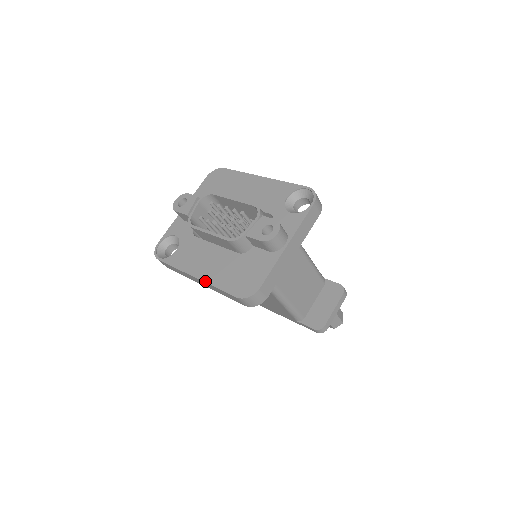
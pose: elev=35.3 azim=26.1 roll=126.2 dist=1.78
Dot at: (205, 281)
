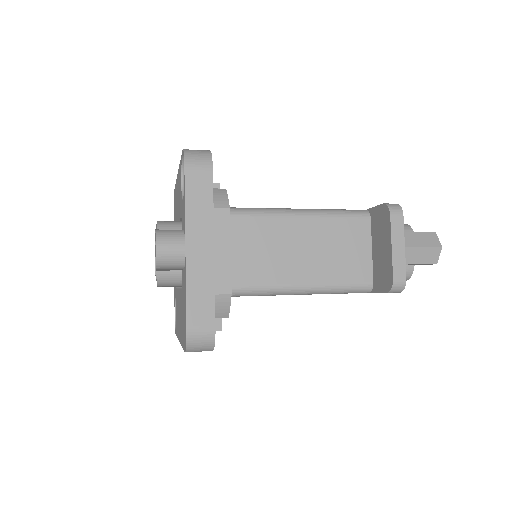
Dot at: (180, 343)
